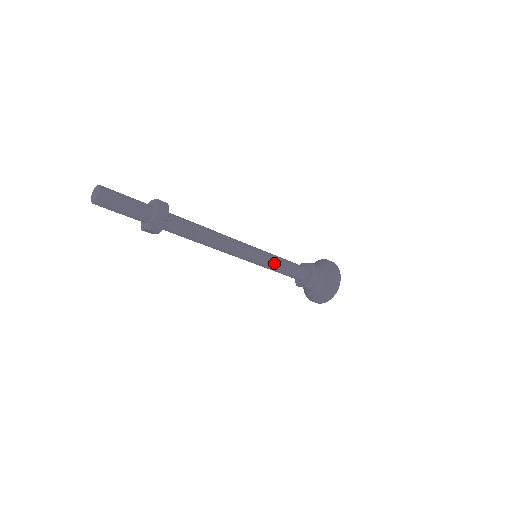
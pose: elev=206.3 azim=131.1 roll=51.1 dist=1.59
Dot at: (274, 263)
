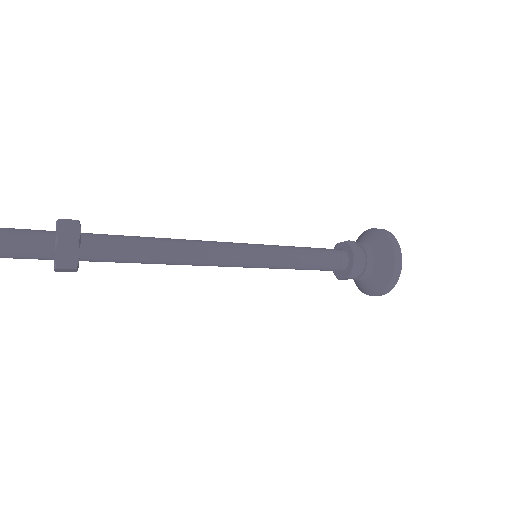
Dot at: (283, 267)
